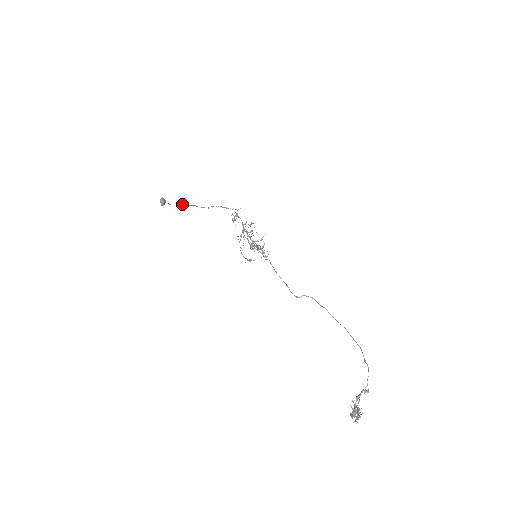
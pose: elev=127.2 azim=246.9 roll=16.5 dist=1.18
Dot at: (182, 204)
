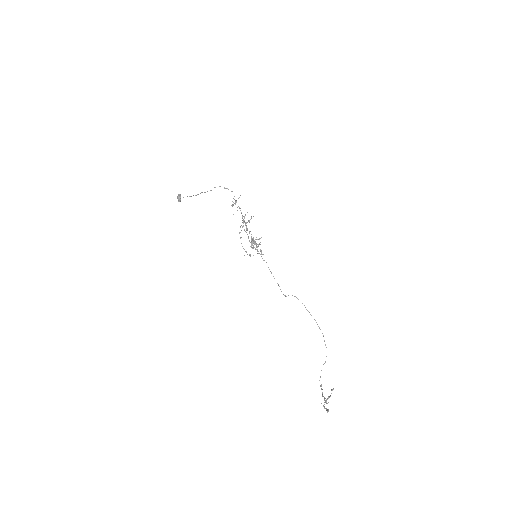
Dot at: (193, 195)
